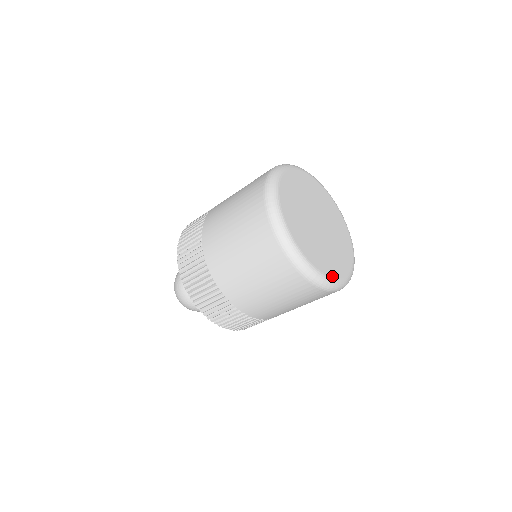
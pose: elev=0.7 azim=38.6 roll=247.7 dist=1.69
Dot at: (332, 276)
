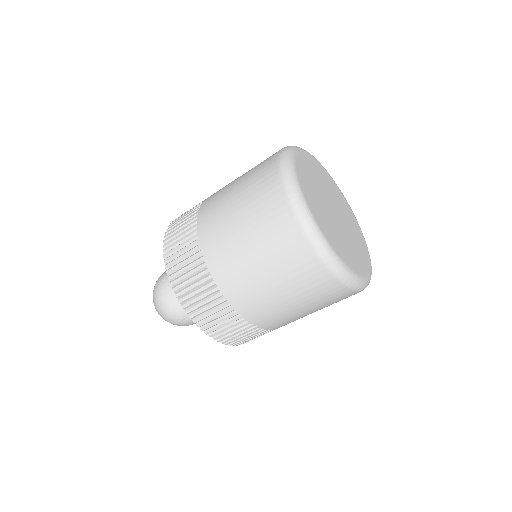
Dot at: (364, 274)
